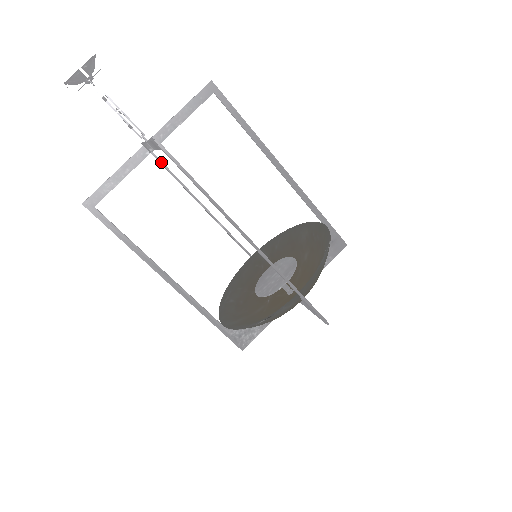
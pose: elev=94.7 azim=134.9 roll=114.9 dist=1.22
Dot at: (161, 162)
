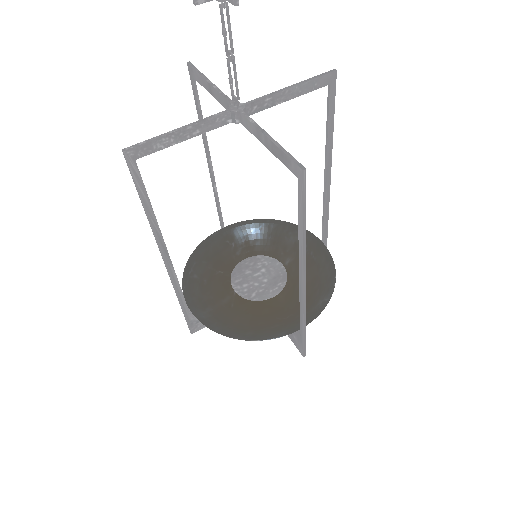
Dot at: (198, 97)
